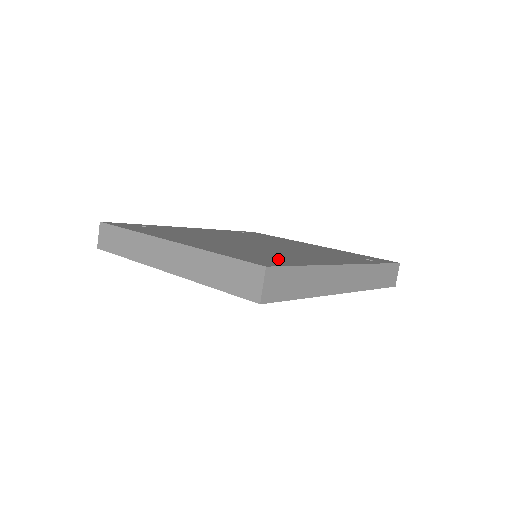
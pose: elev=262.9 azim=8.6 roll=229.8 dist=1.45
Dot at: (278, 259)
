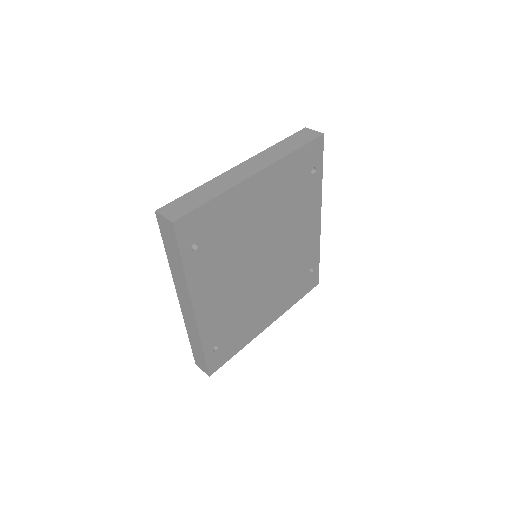
Dot at: occluded
